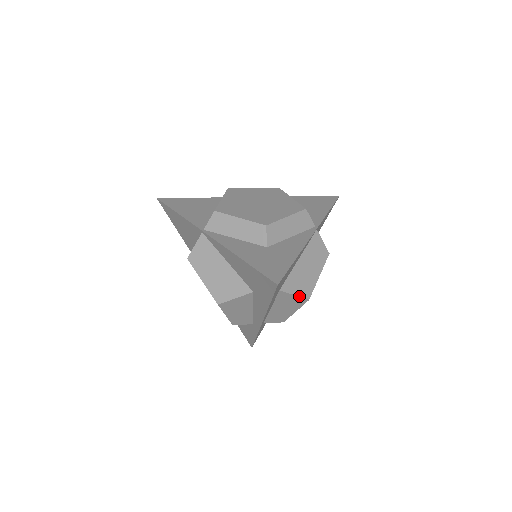
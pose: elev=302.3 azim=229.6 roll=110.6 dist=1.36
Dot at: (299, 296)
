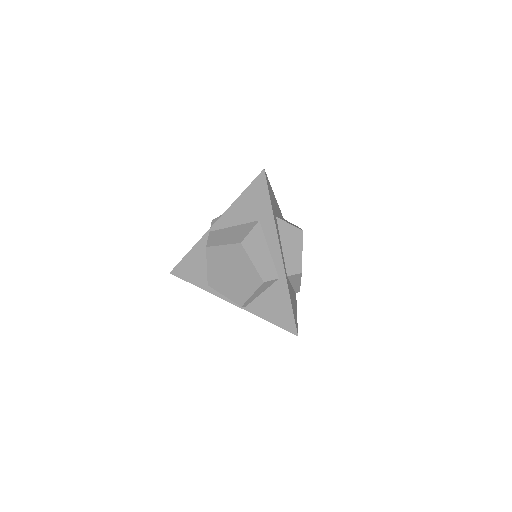
Dot at: (293, 226)
